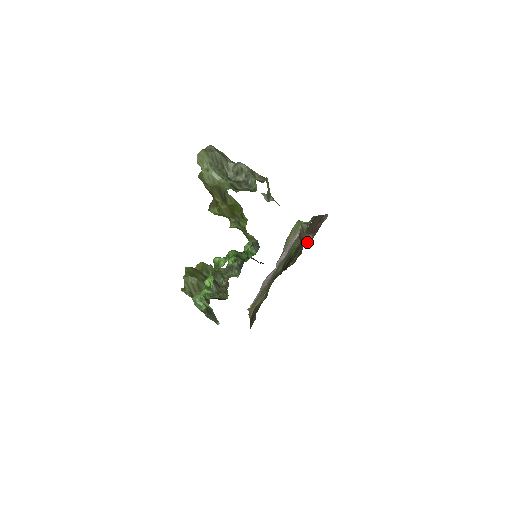
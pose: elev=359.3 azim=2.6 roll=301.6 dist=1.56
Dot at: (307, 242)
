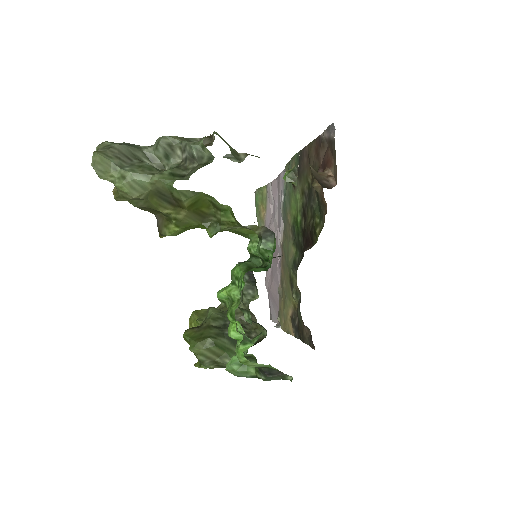
Dot at: (331, 181)
